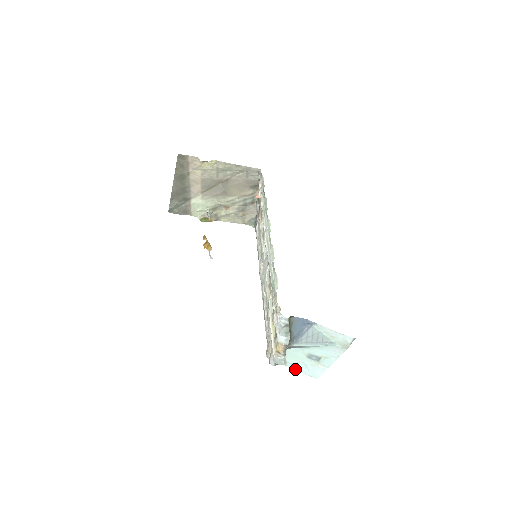
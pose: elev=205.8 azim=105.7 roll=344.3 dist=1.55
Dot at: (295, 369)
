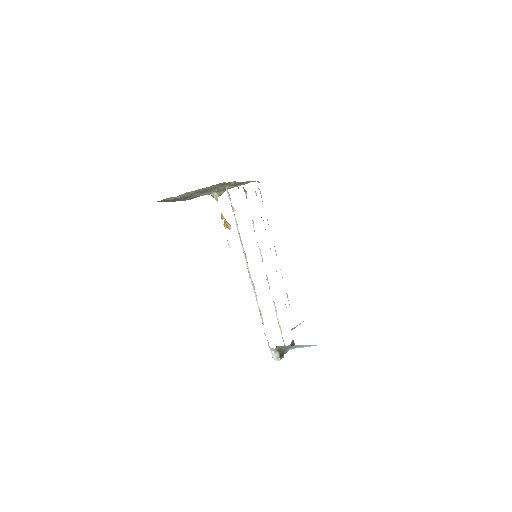
Dot at: occluded
